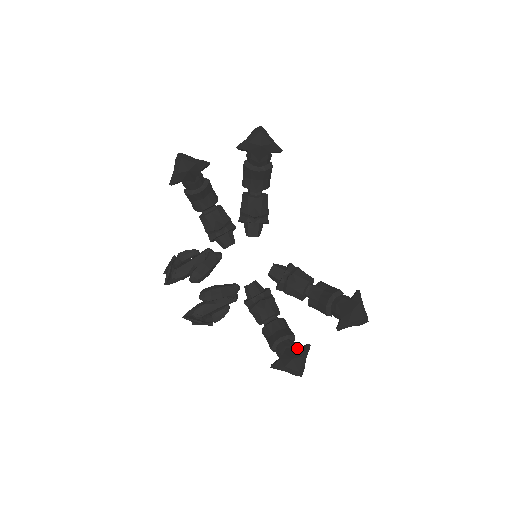
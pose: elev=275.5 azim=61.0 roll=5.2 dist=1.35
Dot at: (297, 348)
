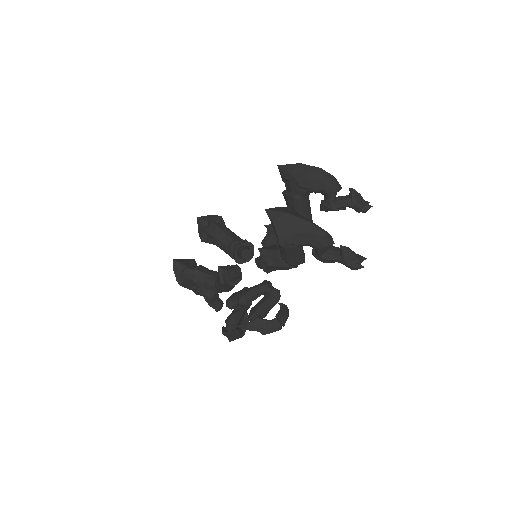
Dot at: occluded
